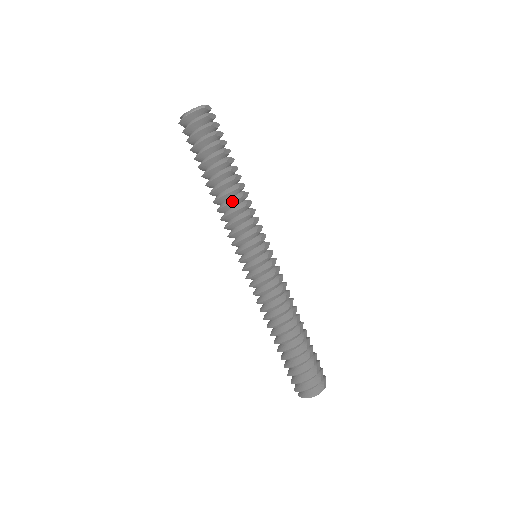
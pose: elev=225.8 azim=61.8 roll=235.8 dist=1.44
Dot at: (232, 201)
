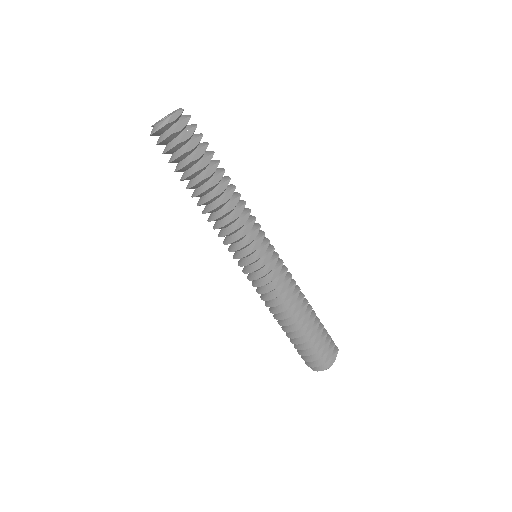
Dot at: (216, 218)
